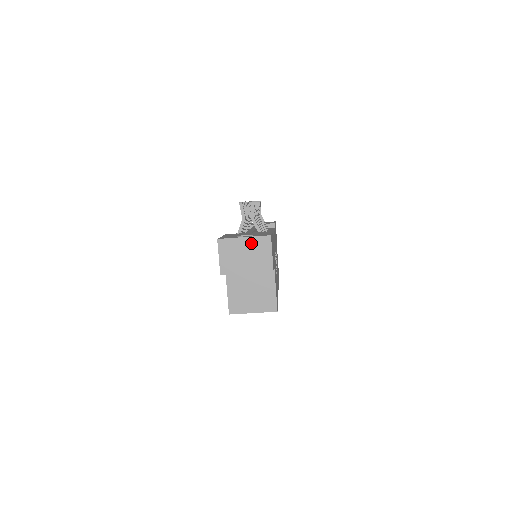
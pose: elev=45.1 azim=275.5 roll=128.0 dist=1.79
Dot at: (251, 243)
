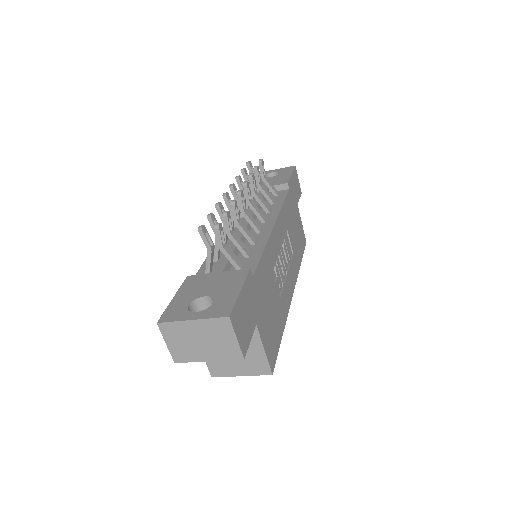
Dot at: (204, 327)
